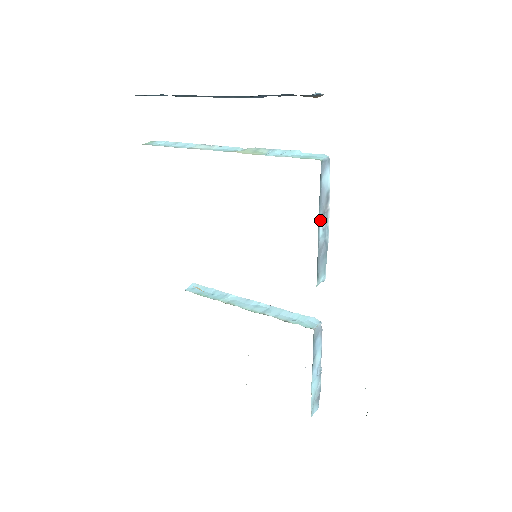
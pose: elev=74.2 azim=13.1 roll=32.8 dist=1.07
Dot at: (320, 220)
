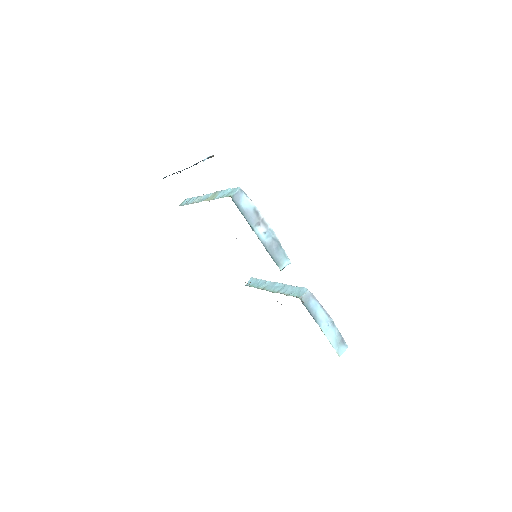
Dot at: (256, 229)
